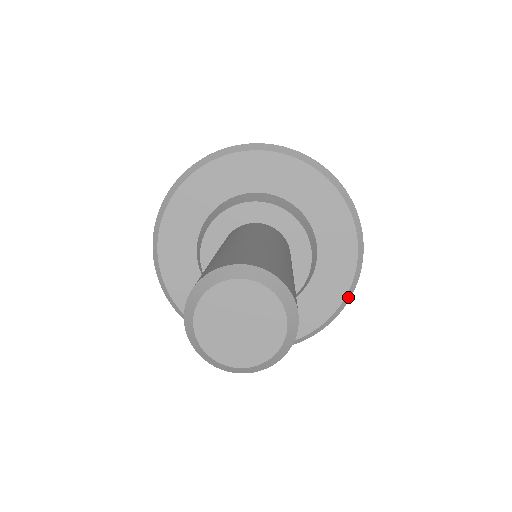
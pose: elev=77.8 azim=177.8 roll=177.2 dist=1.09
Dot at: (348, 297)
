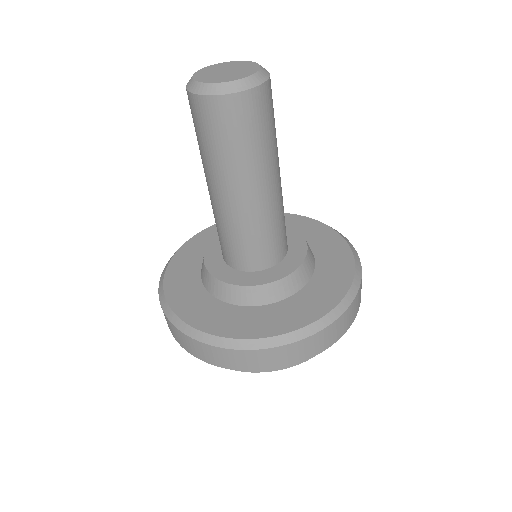
Dot at: (307, 332)
